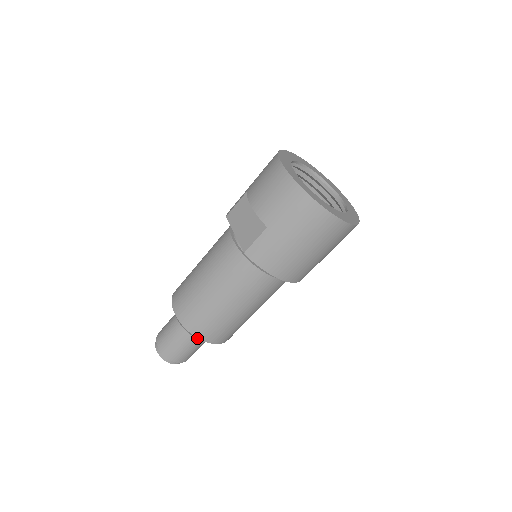
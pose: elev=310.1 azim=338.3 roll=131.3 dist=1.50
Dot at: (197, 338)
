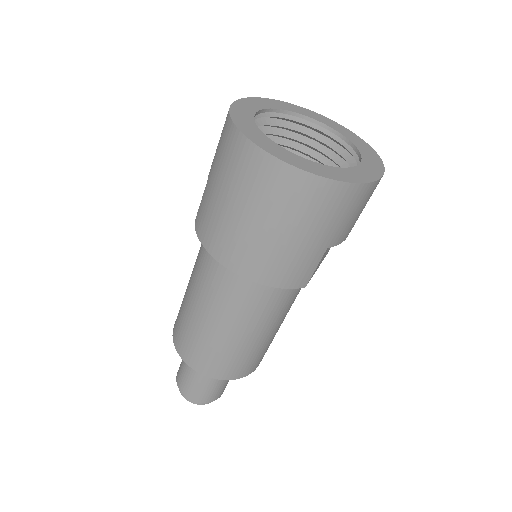
Dot at: occluded
